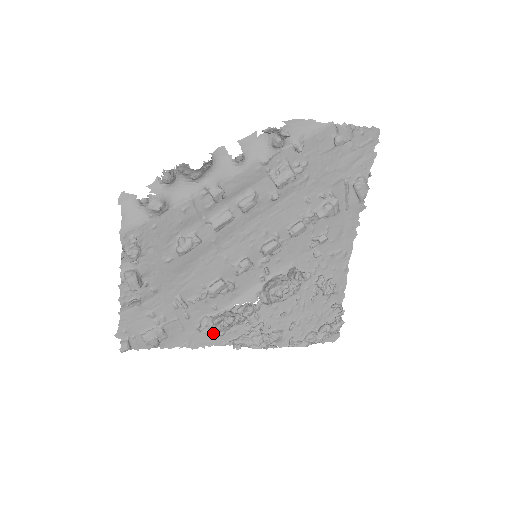
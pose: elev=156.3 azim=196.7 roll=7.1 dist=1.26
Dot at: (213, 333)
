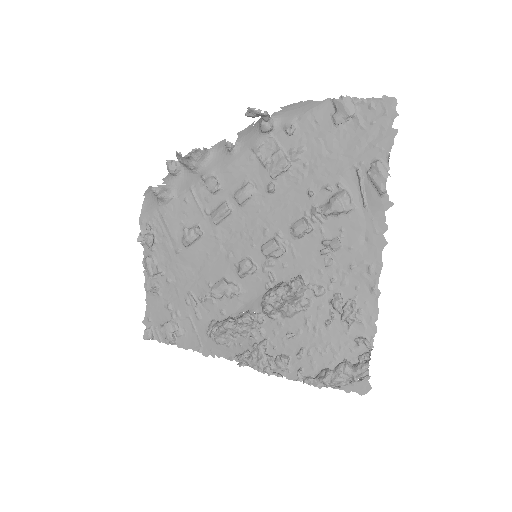
Dot at: (217, 340)
